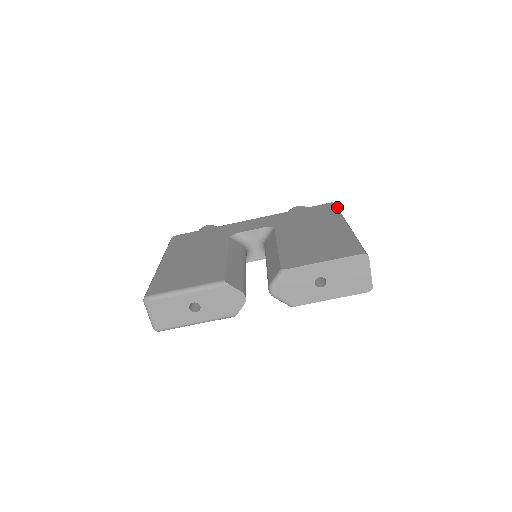
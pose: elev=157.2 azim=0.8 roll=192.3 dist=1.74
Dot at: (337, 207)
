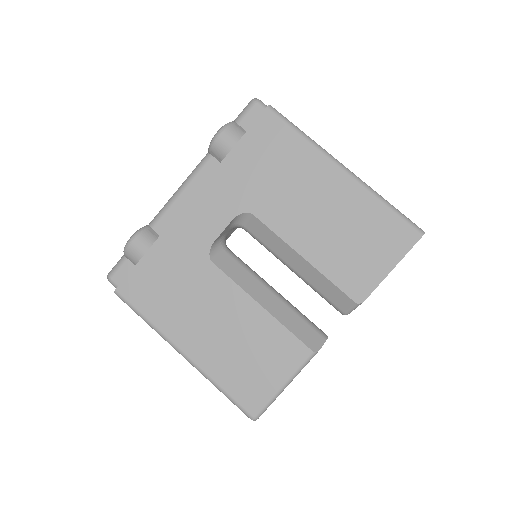
Dot at: (283, 116)
